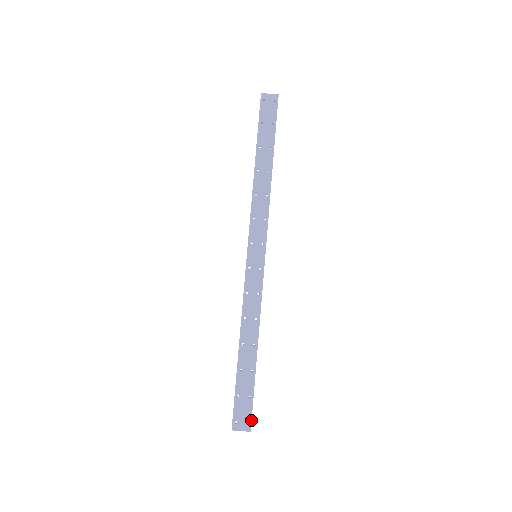
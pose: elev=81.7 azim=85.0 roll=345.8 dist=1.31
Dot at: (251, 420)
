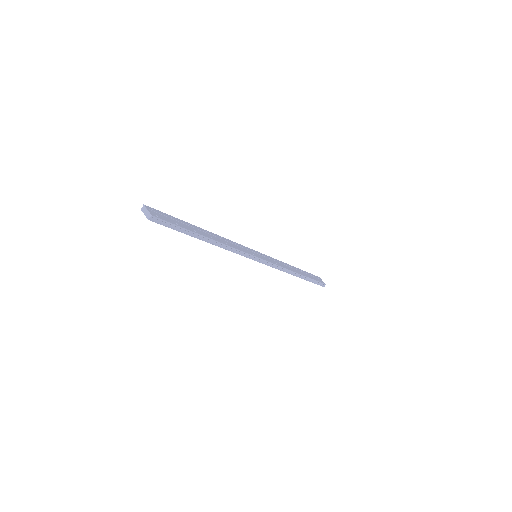
Dot at: (161, 219)
